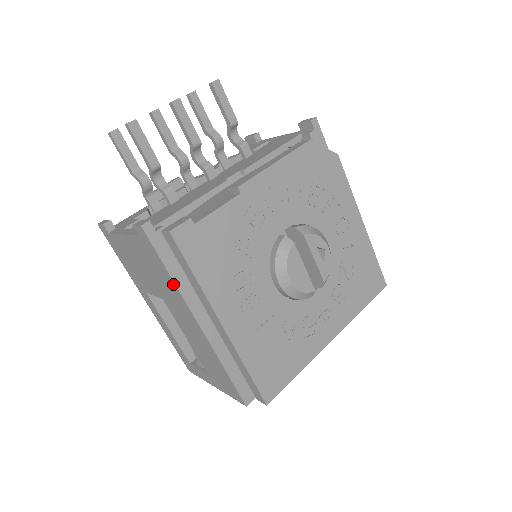
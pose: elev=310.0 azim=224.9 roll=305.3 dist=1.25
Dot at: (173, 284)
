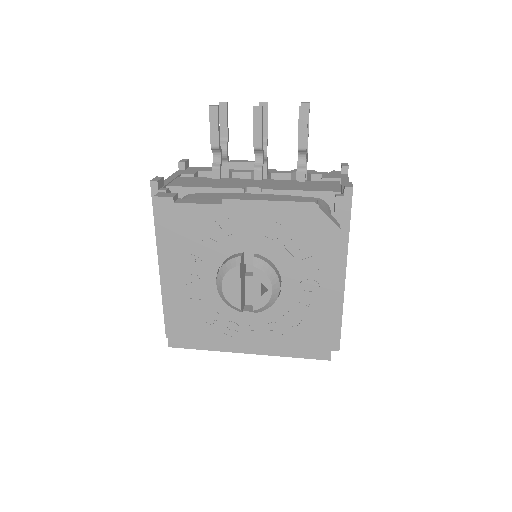
Dot at: (156, 229)
